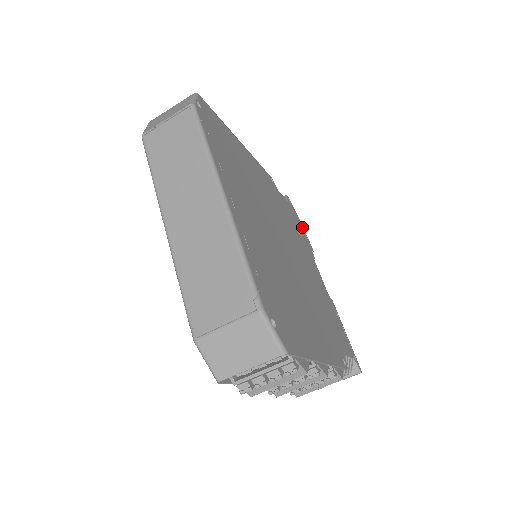
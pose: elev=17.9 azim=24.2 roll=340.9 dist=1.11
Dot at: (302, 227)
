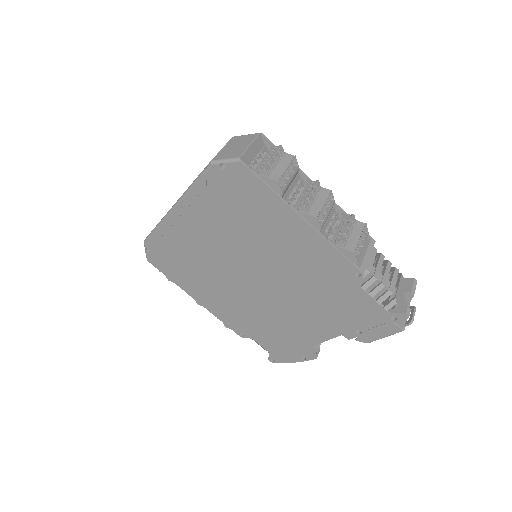
Dot at: occluded
